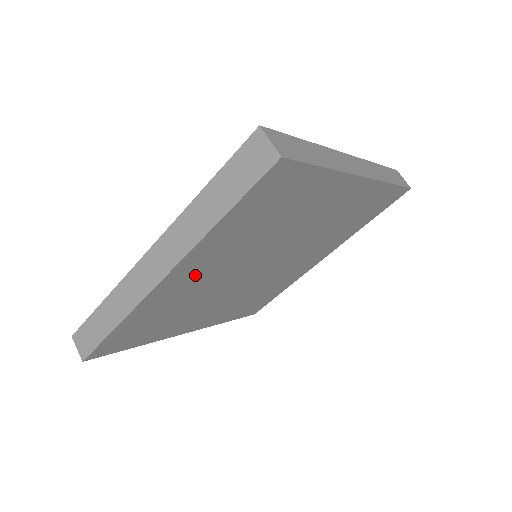
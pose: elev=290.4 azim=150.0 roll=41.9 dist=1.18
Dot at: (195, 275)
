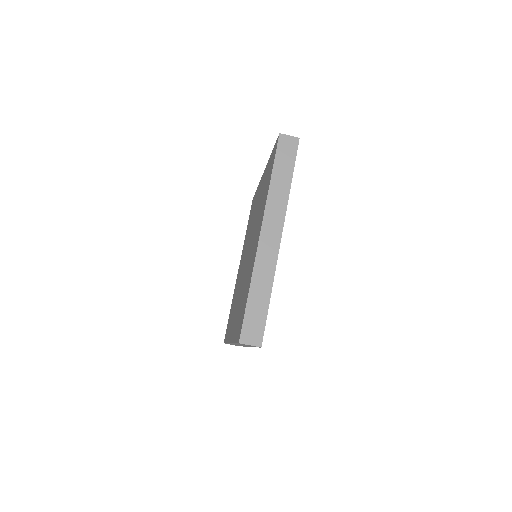
Dot at: occluded
